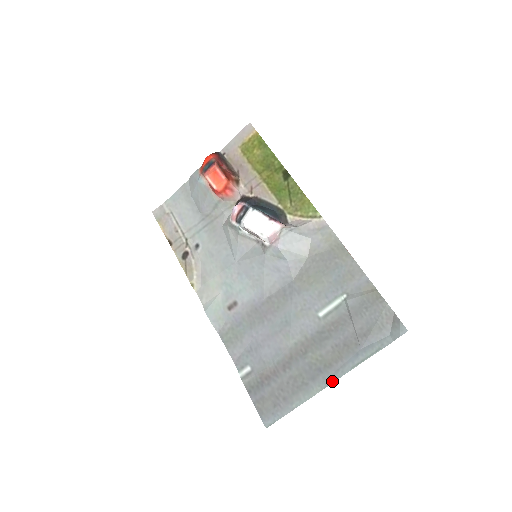
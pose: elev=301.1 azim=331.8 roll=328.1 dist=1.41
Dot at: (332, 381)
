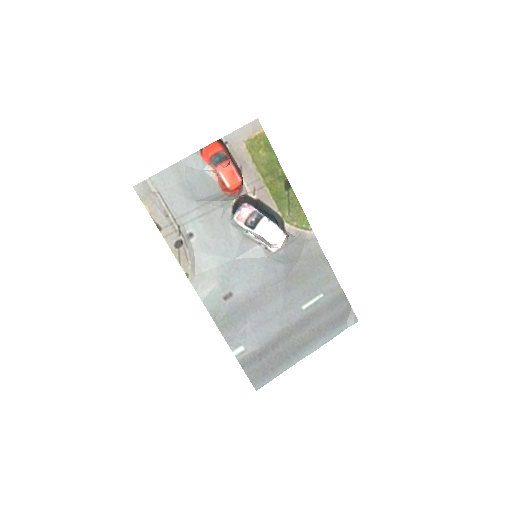
Dot at: (308, 354)
